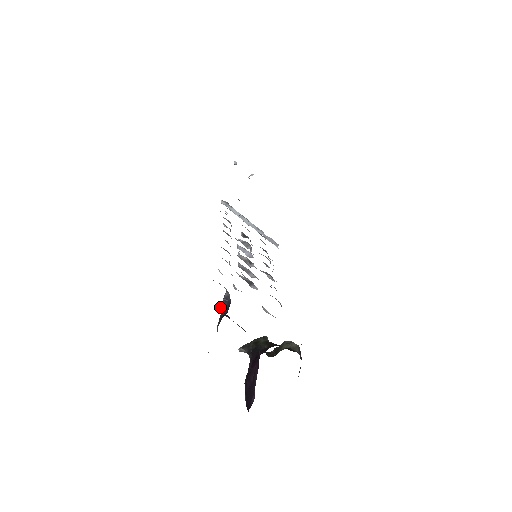
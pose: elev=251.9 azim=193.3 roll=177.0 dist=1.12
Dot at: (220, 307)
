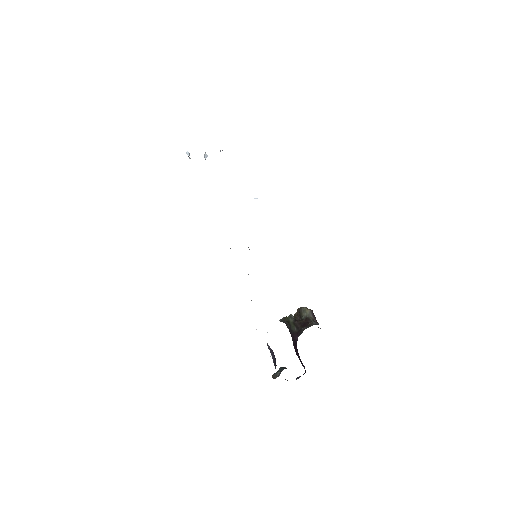
Dot at: occluded
